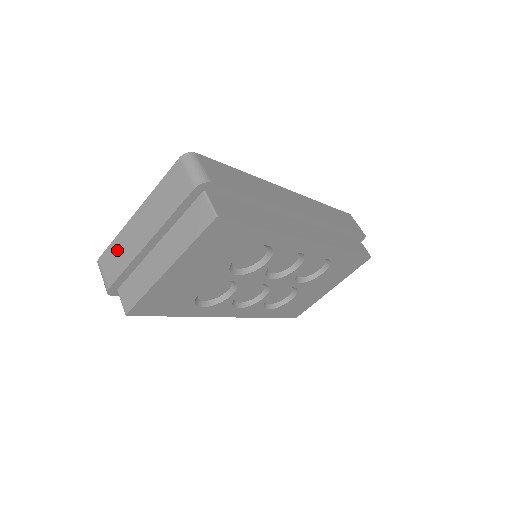
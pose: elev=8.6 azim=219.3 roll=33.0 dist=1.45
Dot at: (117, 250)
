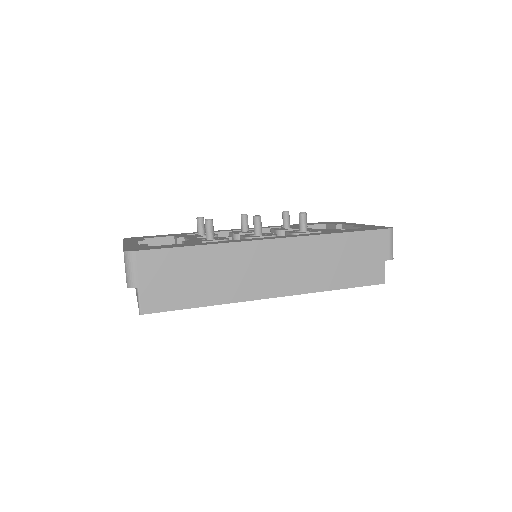
Dot at: occluded
